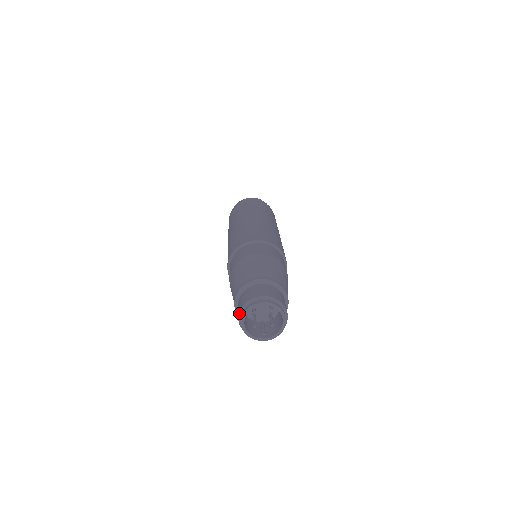
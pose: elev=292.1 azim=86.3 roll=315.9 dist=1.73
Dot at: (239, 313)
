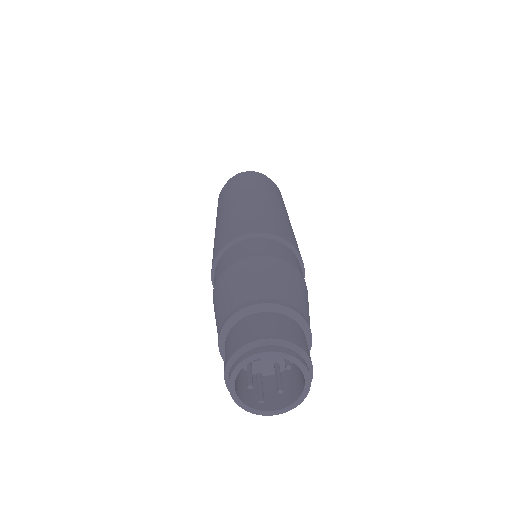
Dot at: (230, 358)
